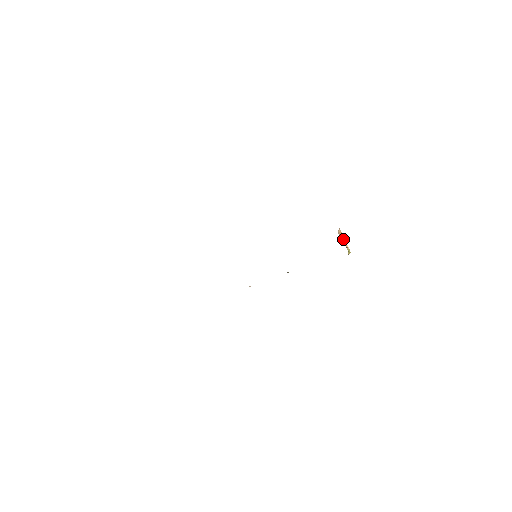
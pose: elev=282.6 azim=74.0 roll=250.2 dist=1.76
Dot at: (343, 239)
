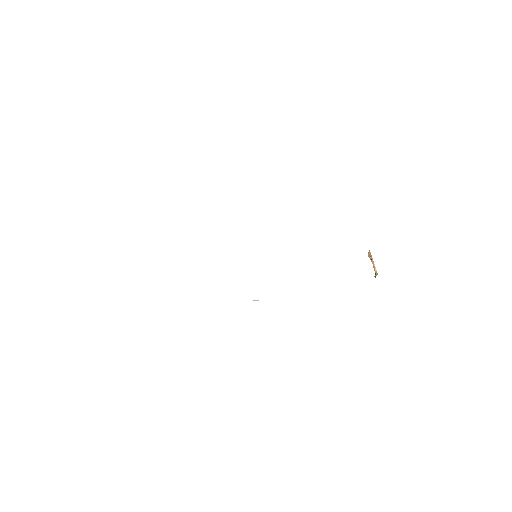
Dot at: (372, 261)
